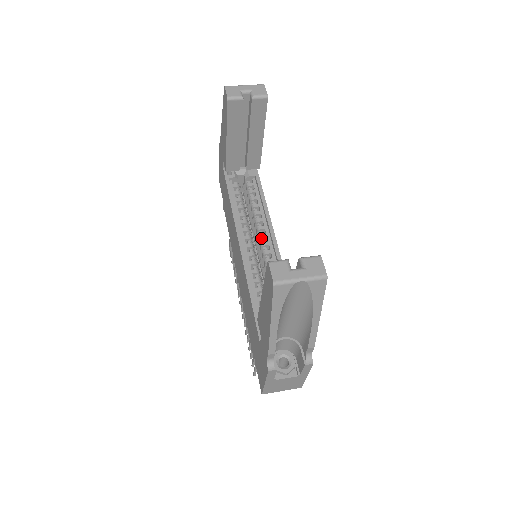
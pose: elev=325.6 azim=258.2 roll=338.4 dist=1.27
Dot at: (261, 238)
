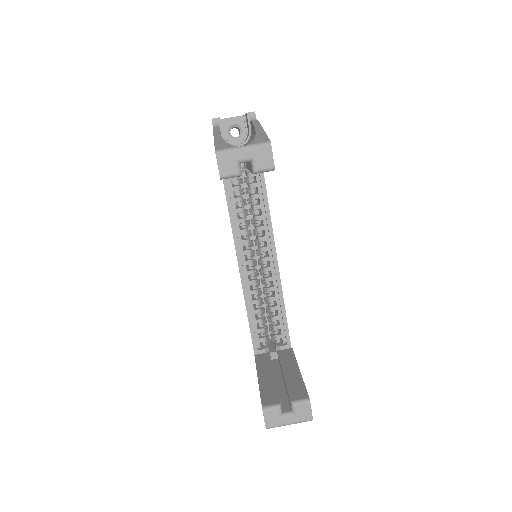
Dot at: (261, 251)
